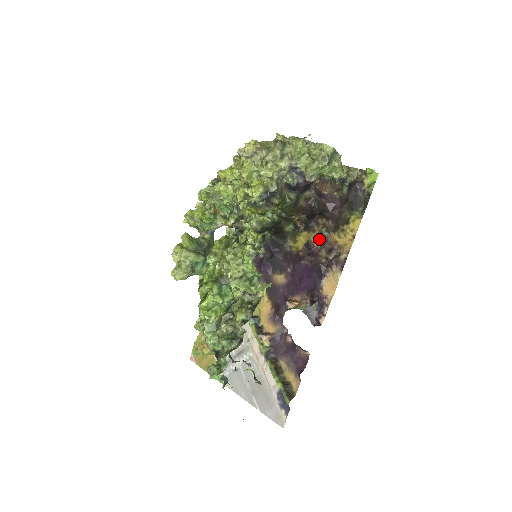
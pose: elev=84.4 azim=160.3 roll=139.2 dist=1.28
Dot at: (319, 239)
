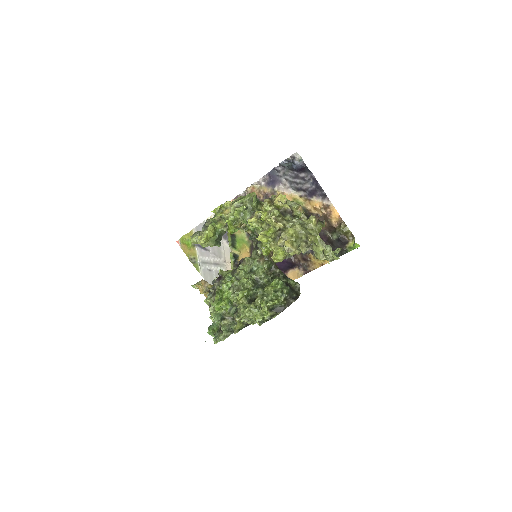
Dot at: occluded
